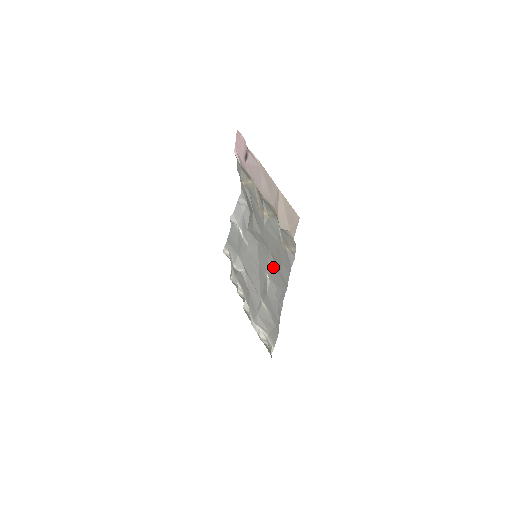
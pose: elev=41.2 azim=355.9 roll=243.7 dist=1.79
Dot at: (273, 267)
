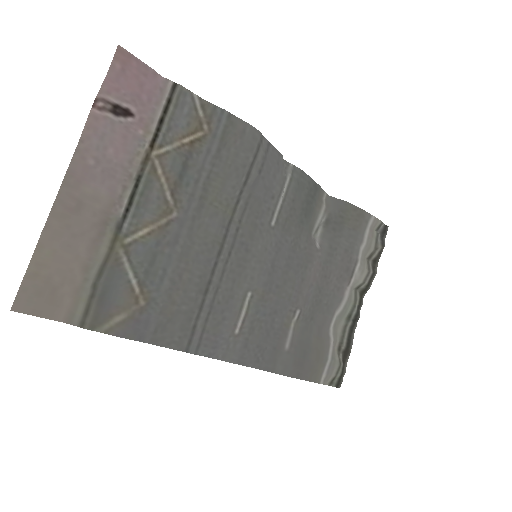
Dot at: (219, 301)
